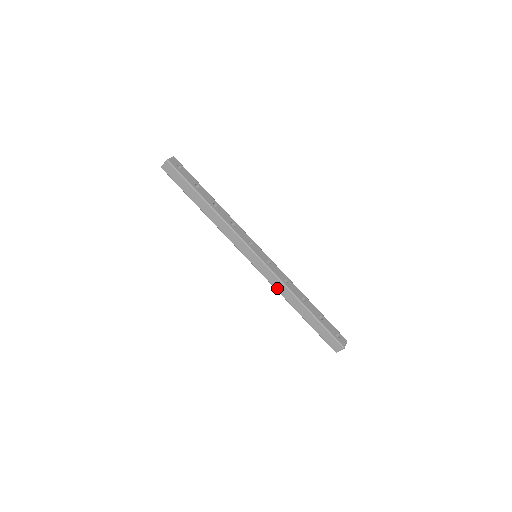
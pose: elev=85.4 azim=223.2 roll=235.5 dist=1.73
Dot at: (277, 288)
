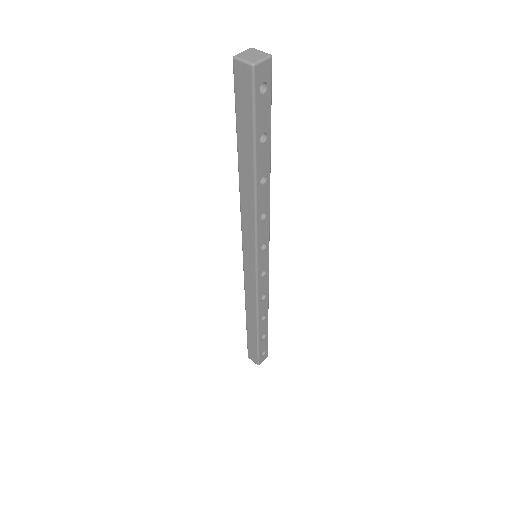
Dot at: (247, 295)
